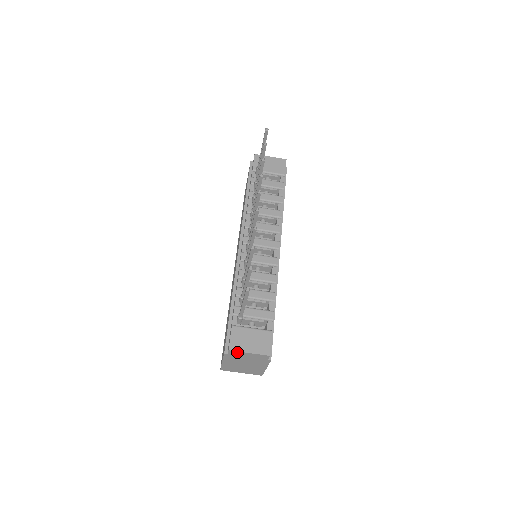
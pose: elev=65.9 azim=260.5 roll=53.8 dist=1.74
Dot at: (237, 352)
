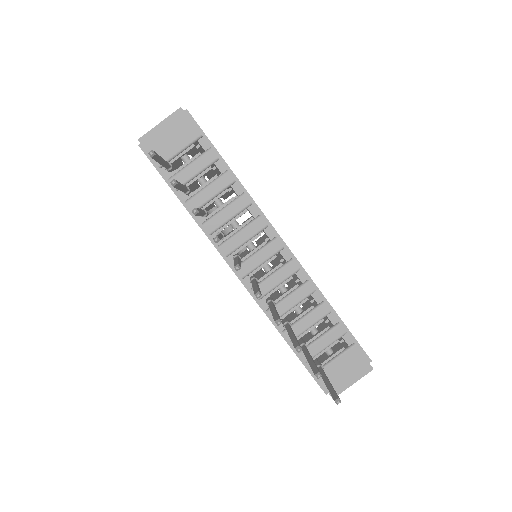
Dot at: (340, 391)
